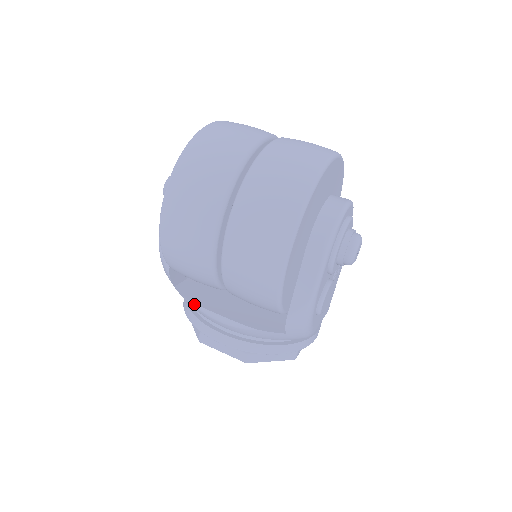
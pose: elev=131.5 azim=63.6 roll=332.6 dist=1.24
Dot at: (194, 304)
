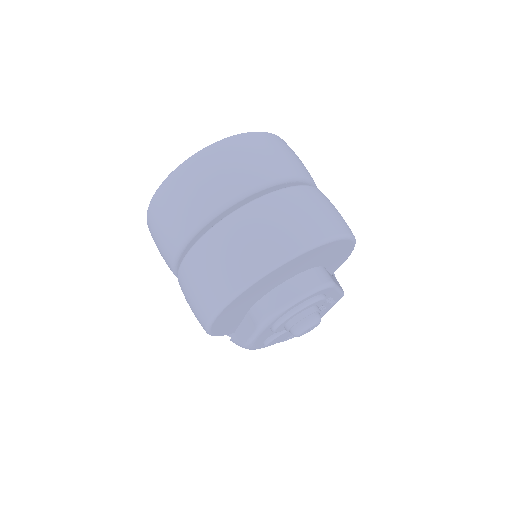
Dot at: occluded
